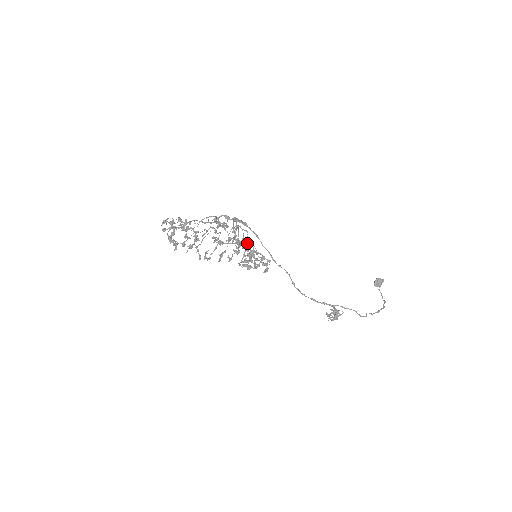
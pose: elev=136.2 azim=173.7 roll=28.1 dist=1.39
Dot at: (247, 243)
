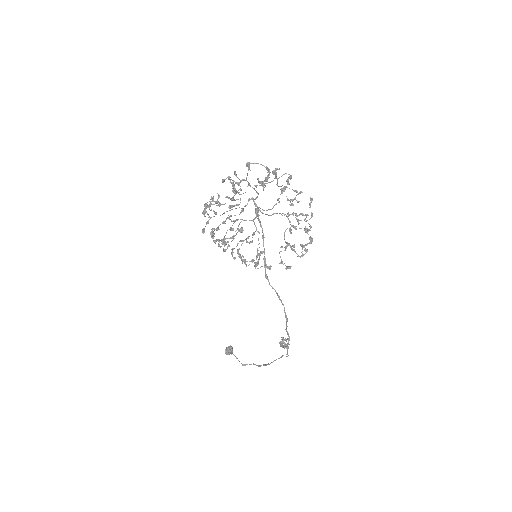
Dot at: occluded
